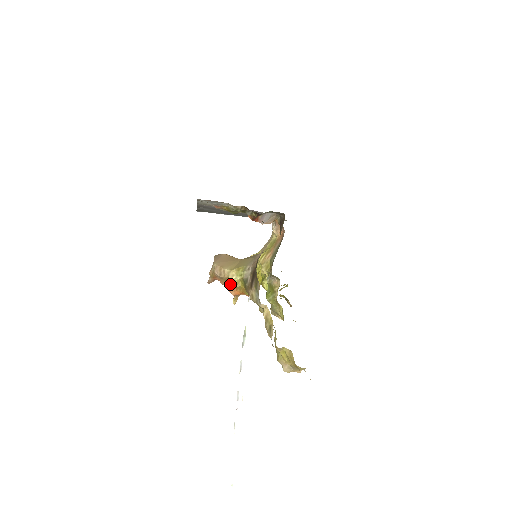
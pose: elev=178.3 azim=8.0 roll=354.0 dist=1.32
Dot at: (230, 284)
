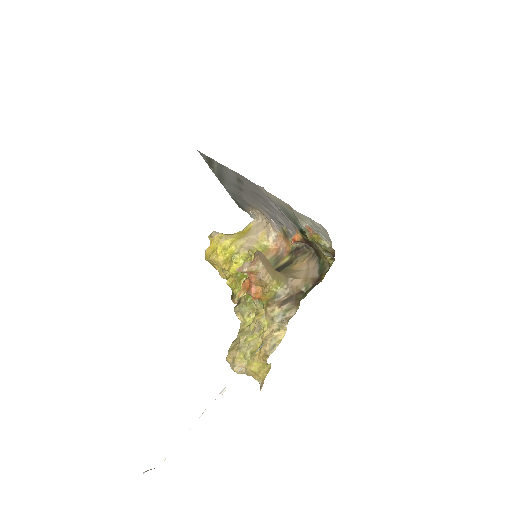
Dot at: (258, 286)
